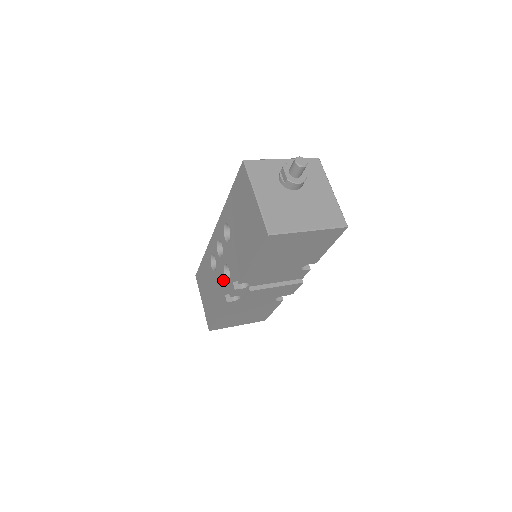
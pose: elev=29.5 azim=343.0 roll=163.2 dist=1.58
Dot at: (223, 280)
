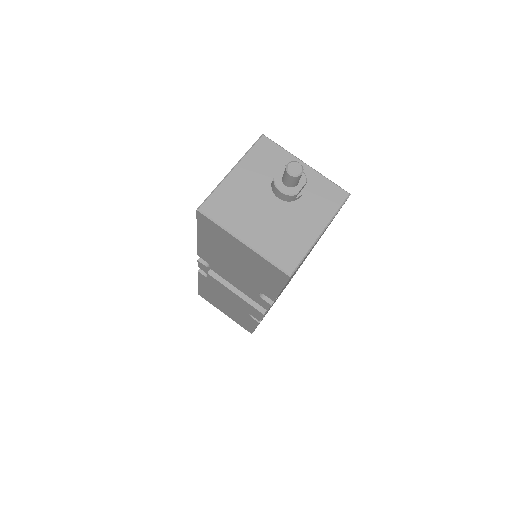
Dot at: occluded
